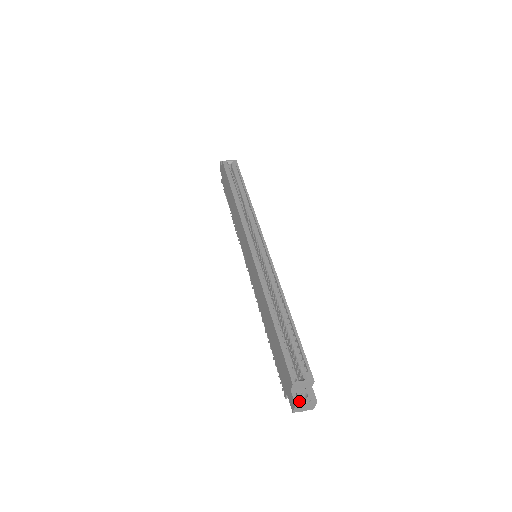
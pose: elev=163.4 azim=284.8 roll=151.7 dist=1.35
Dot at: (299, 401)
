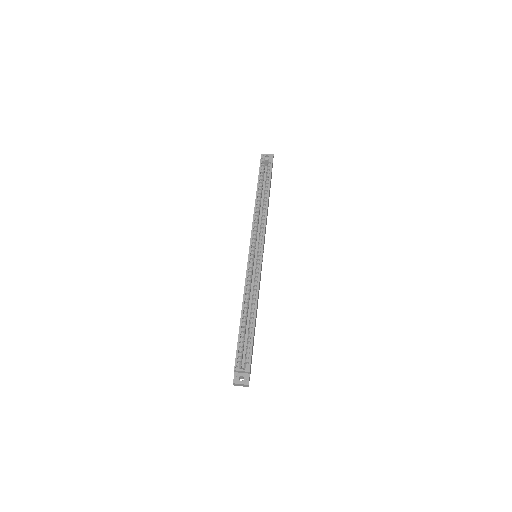
Dot at: (237, 381)
